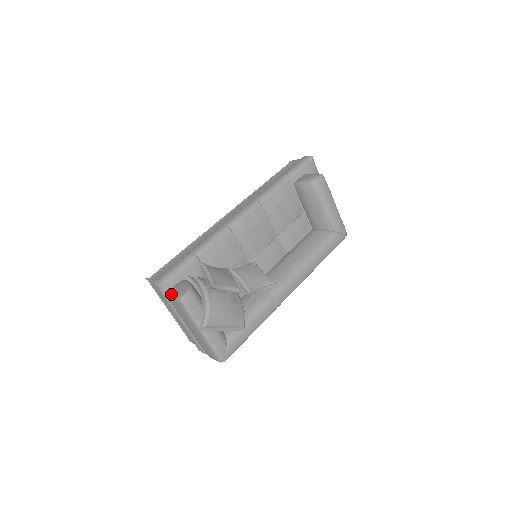
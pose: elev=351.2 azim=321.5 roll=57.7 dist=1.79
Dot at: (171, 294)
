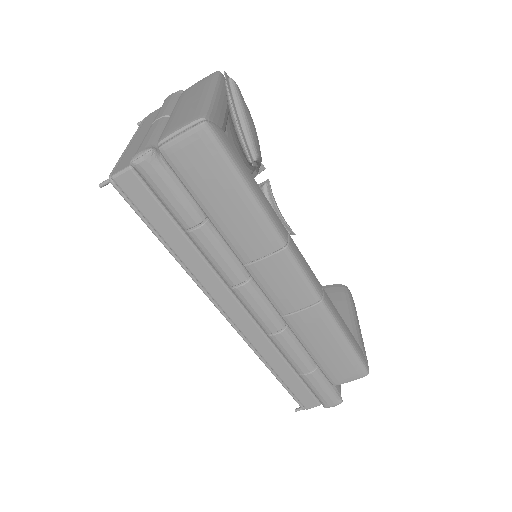
Dot at: occluded
